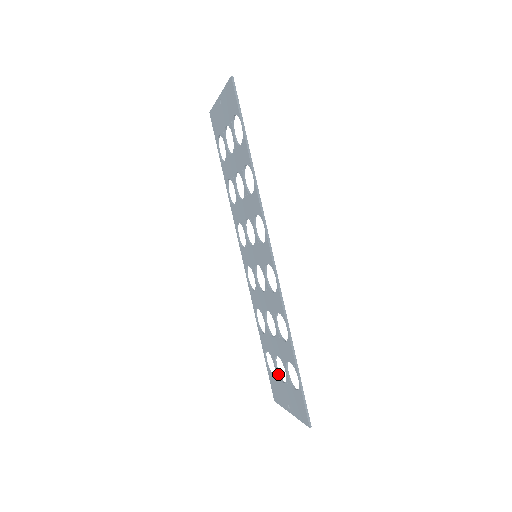
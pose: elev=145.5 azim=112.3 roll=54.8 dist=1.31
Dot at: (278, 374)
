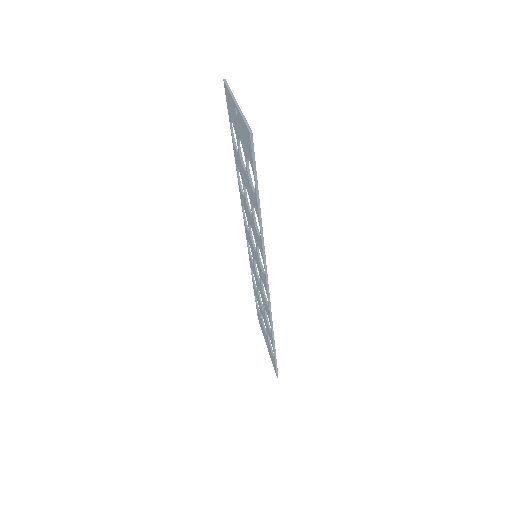
Dot at: (262, 321)
